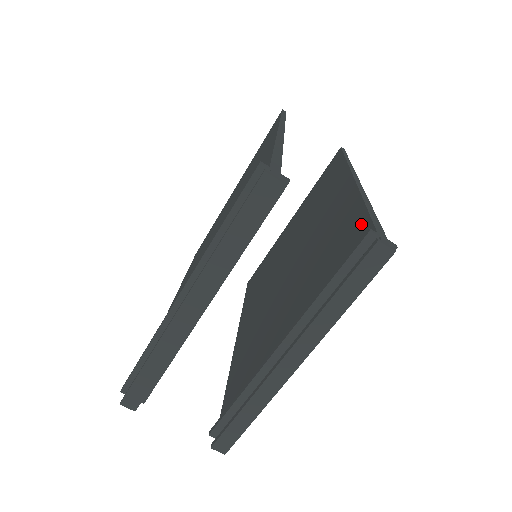
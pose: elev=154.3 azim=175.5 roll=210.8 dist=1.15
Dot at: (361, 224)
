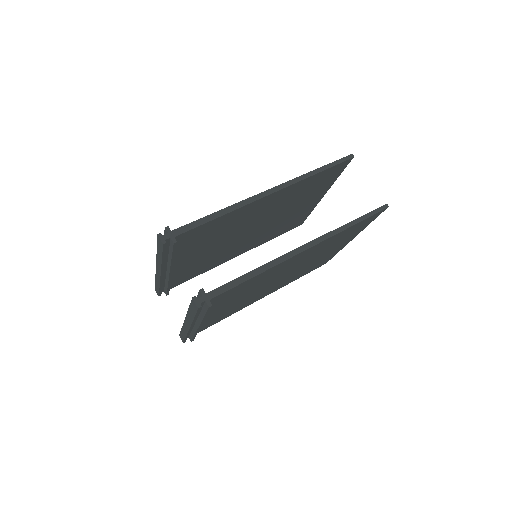
Dot at: occluded
